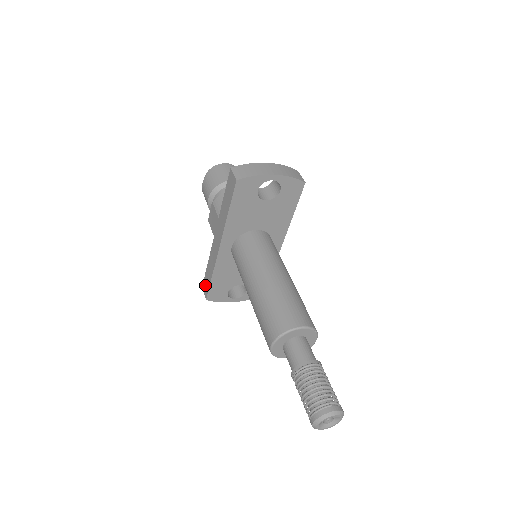
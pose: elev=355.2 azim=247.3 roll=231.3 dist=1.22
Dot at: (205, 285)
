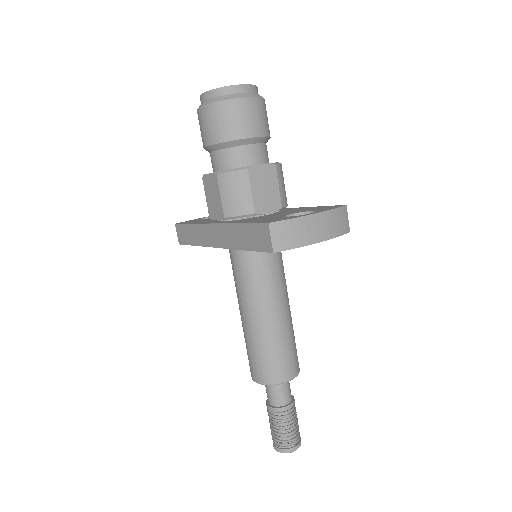
Dot at: (181, 233)
